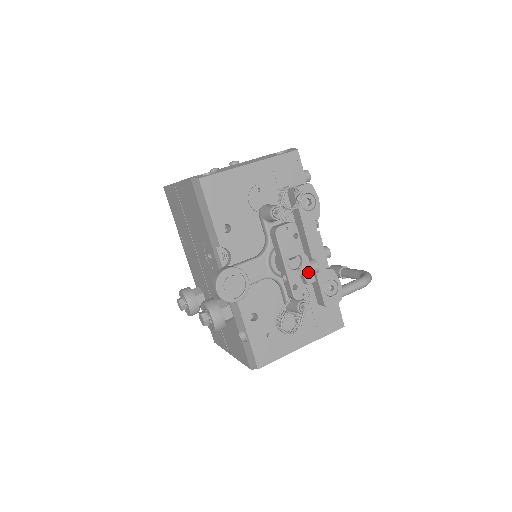
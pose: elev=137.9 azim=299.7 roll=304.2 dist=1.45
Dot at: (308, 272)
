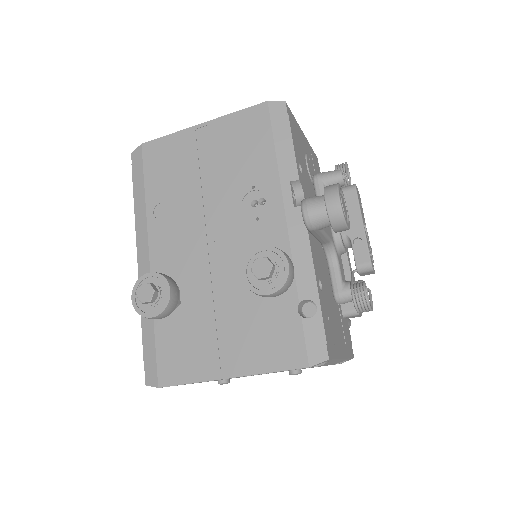
Dot at: (370, 248)
